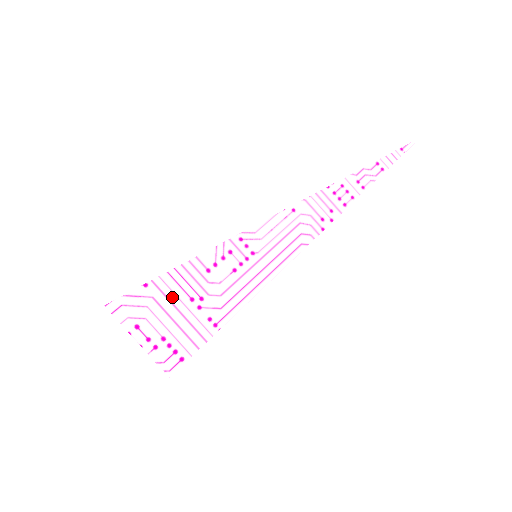
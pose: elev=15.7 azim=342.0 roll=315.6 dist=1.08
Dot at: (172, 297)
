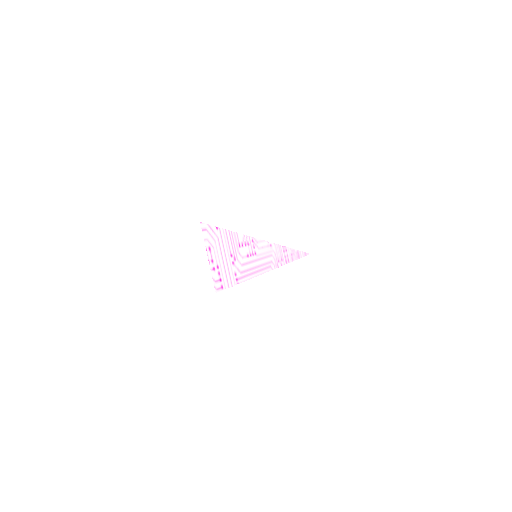
Dot at: (225, 246)
